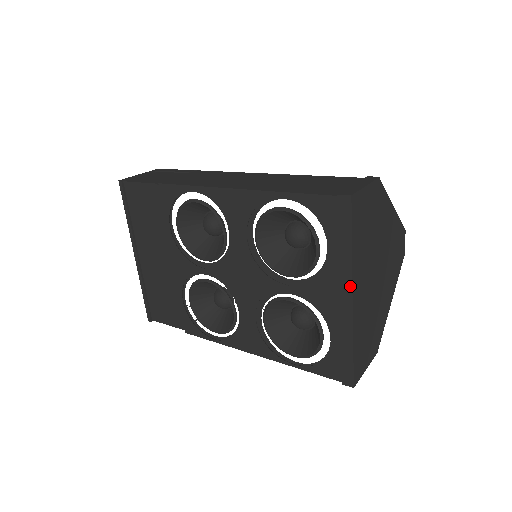
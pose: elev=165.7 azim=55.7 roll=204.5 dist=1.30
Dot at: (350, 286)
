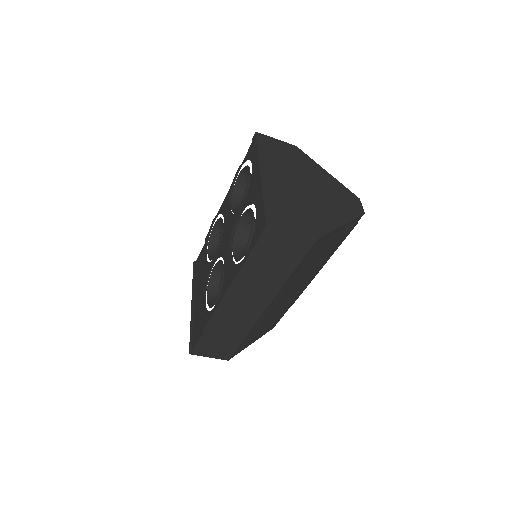
Dot at: (259, 167)
